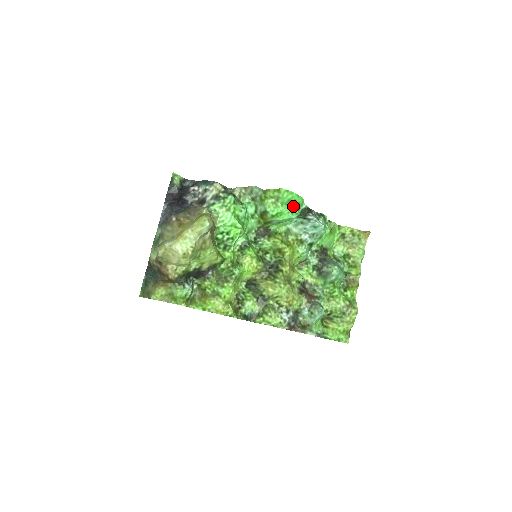
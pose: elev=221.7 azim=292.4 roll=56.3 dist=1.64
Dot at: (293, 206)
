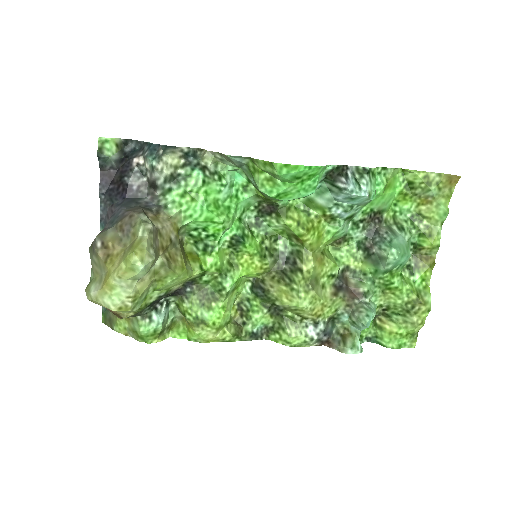
Dot at: (305, 180)
